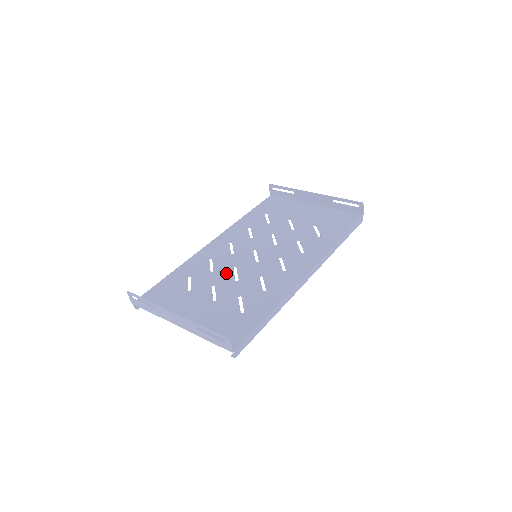
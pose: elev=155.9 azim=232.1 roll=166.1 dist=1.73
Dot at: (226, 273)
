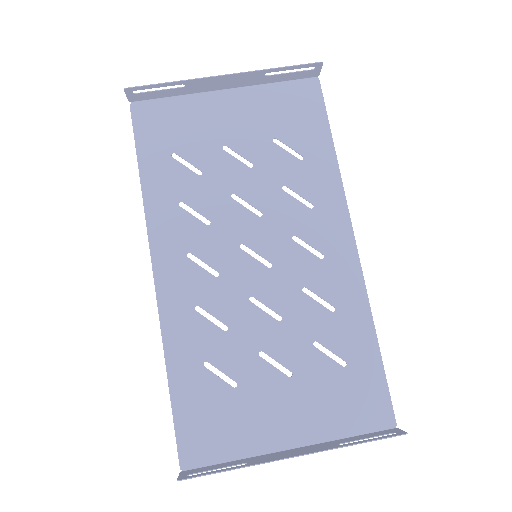
Dot at: (251, 318)
